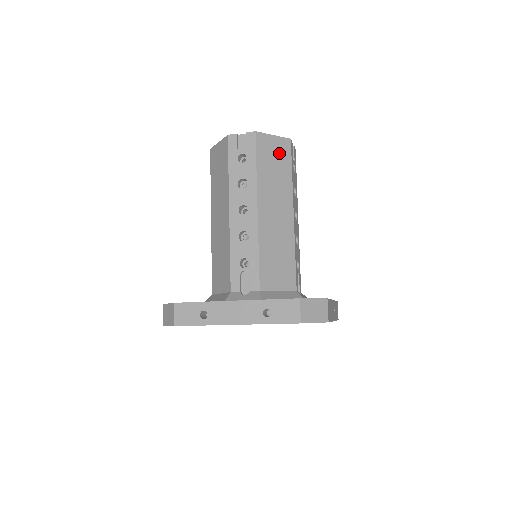
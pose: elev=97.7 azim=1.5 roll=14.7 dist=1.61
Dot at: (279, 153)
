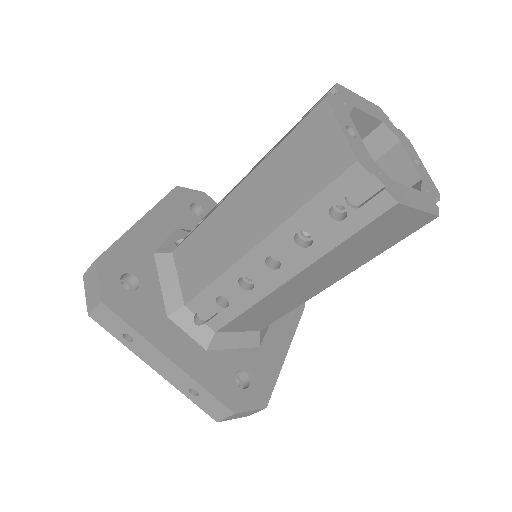
Dot at: (398, 230)
